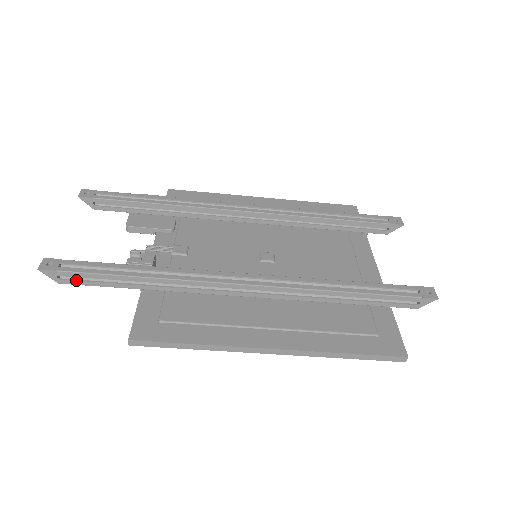
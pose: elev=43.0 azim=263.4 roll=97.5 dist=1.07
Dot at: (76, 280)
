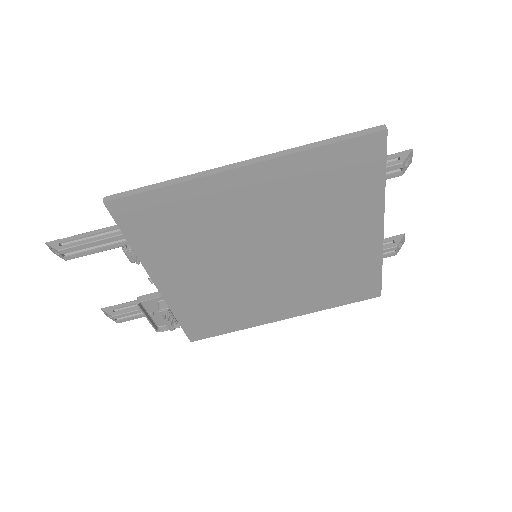
Dot at: (74, 243)
